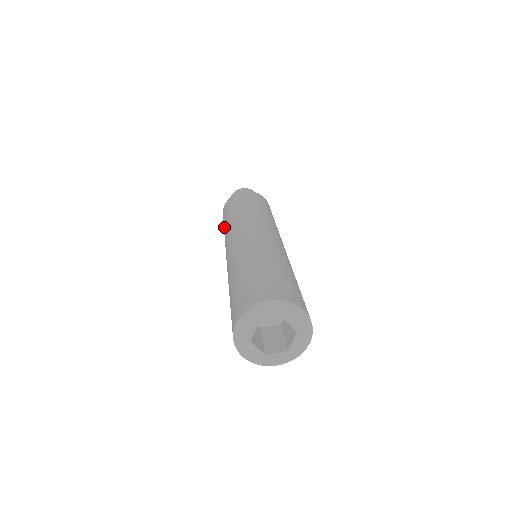
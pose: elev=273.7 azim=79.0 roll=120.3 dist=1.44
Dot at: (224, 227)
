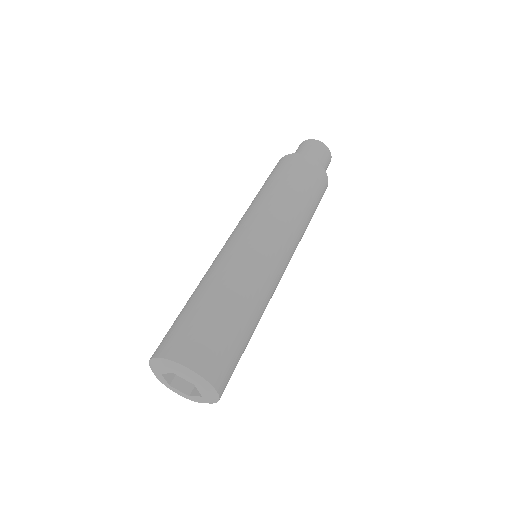
Dot at: (260, 190)
